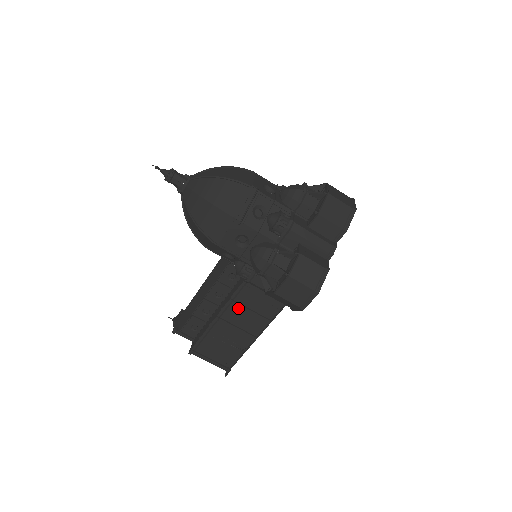
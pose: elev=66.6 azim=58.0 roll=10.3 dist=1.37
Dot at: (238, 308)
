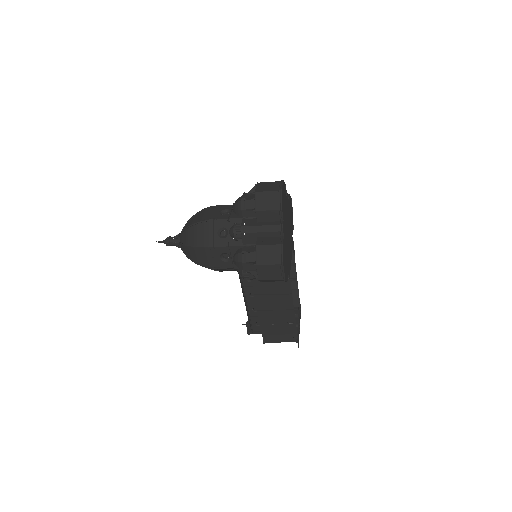
Dot at: (265, 298)
